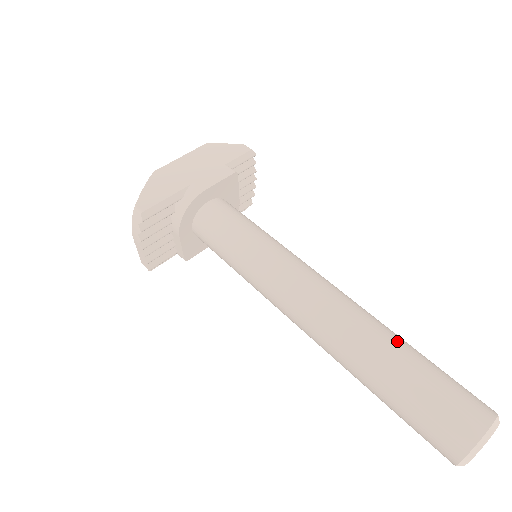
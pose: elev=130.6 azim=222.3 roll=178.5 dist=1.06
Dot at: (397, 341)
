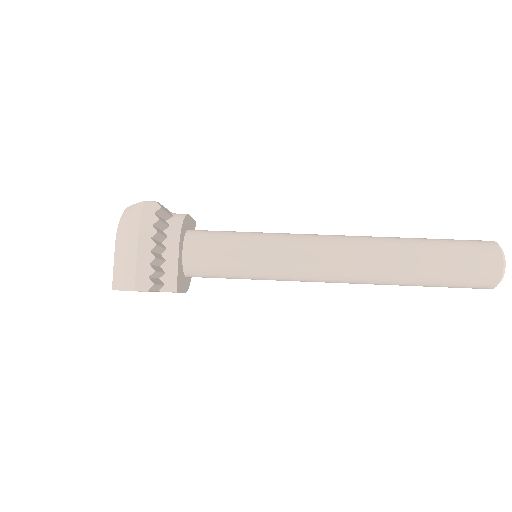
Dot at: occluded
